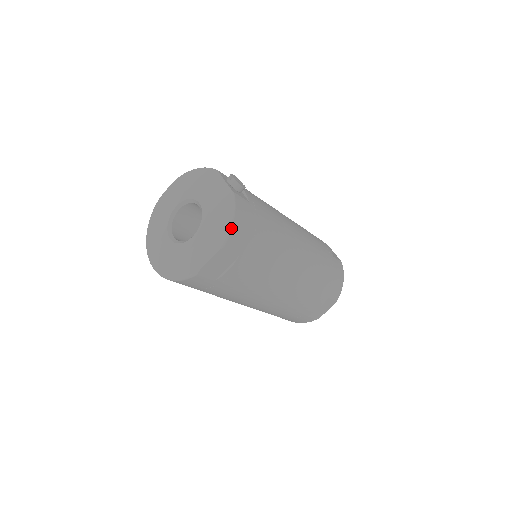
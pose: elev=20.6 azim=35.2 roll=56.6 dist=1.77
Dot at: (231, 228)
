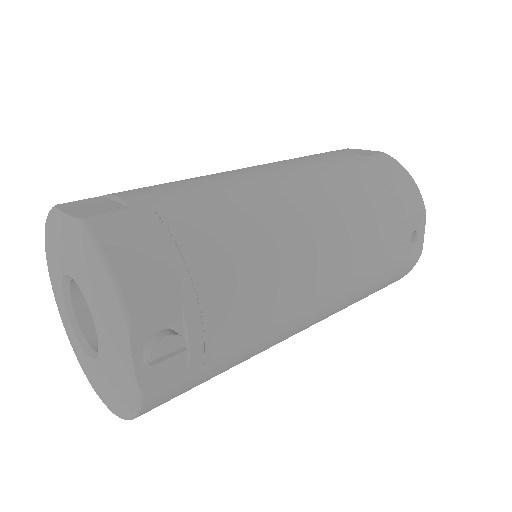
Dot at: occluded
